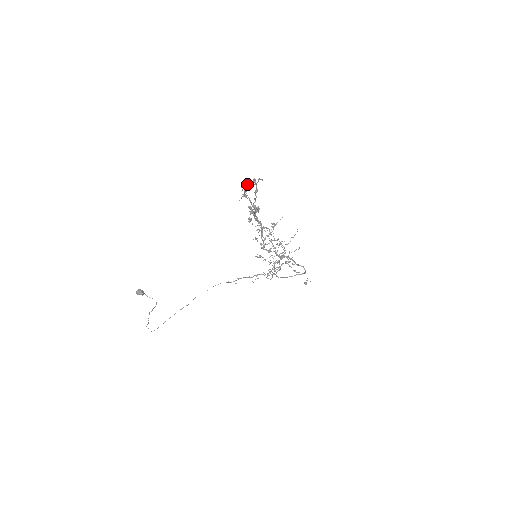
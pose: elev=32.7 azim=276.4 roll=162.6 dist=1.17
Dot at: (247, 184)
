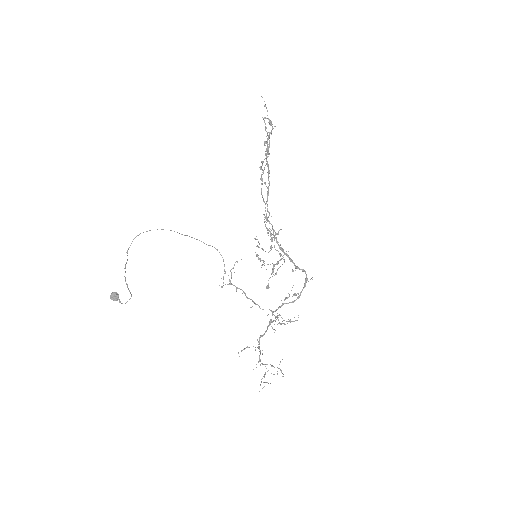
Dot at: (265, 123)
